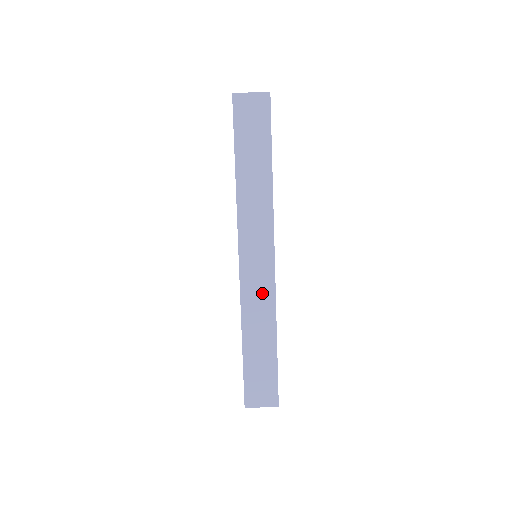
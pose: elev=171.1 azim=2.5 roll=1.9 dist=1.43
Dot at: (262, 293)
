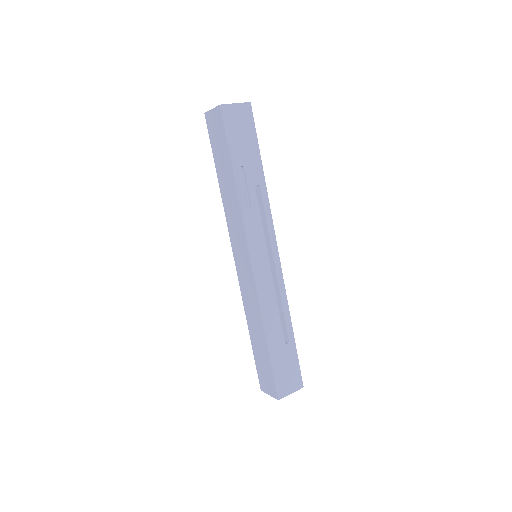
Dot at: (250, 292)
